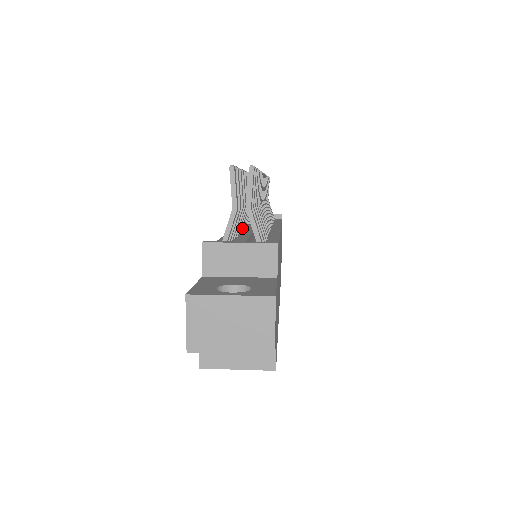
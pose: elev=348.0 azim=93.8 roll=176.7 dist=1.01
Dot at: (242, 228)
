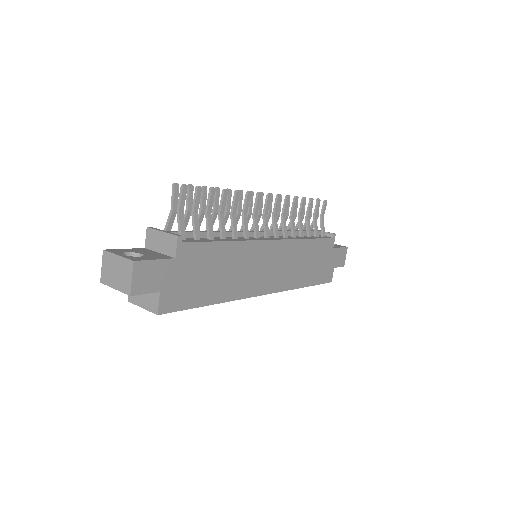
Dot at: occluded
